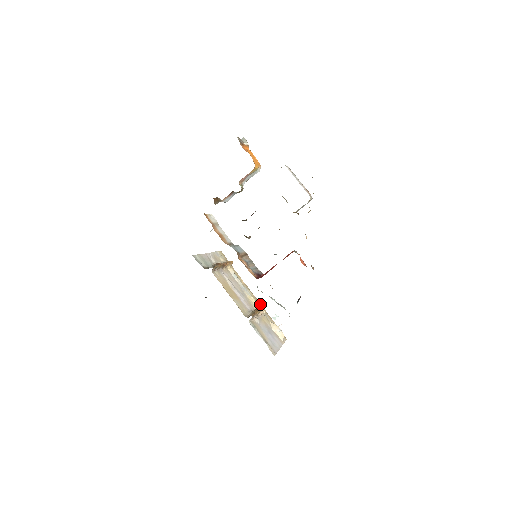
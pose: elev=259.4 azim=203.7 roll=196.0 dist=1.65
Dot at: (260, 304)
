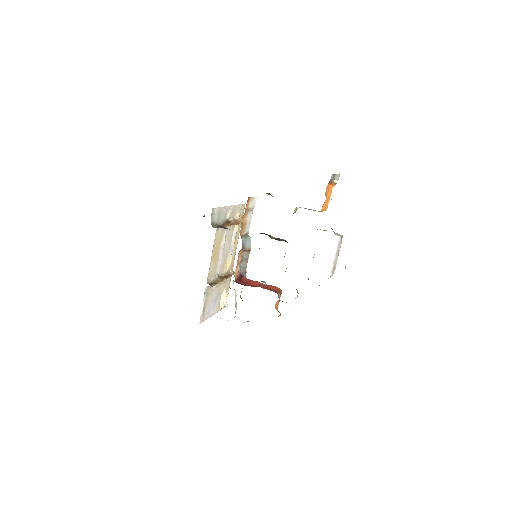
Dot at: (232, 268)
